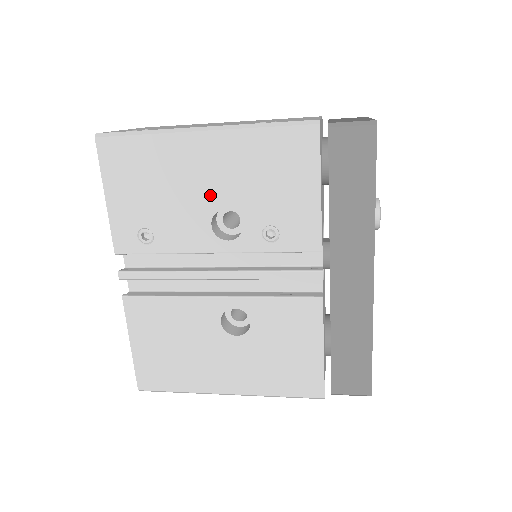
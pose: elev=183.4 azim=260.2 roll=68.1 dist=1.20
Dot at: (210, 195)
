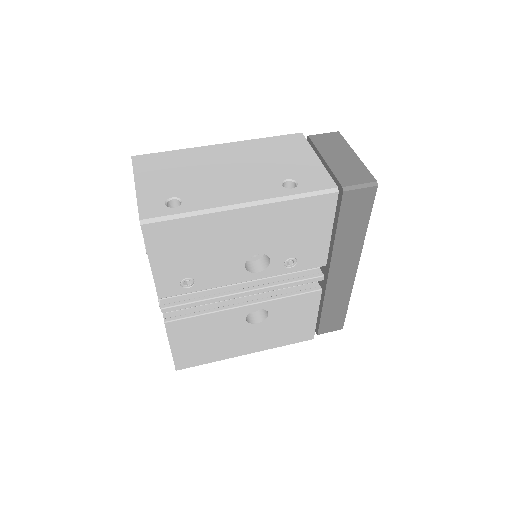
Dot at: (246, 248)
